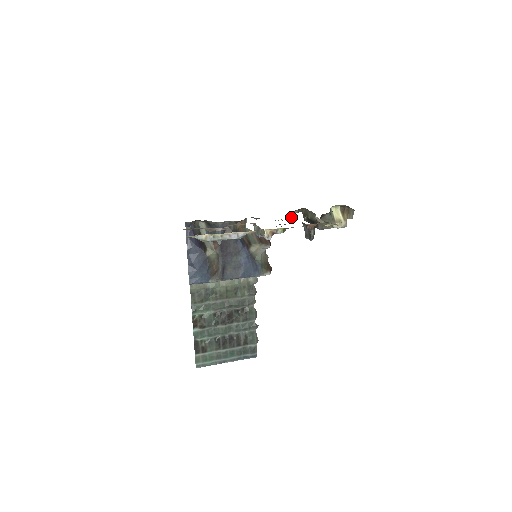
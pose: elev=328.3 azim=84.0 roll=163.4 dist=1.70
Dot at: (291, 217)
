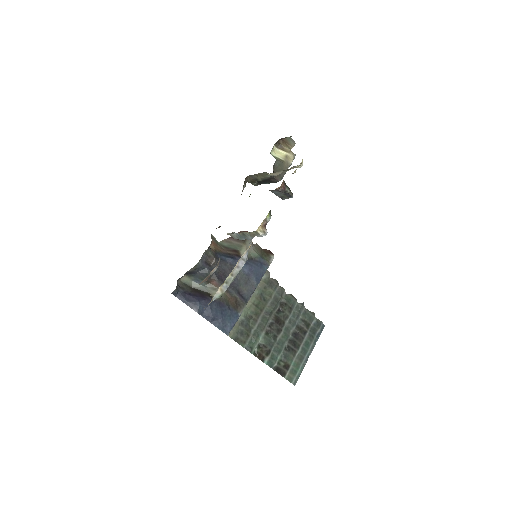
Dot at: occluded
